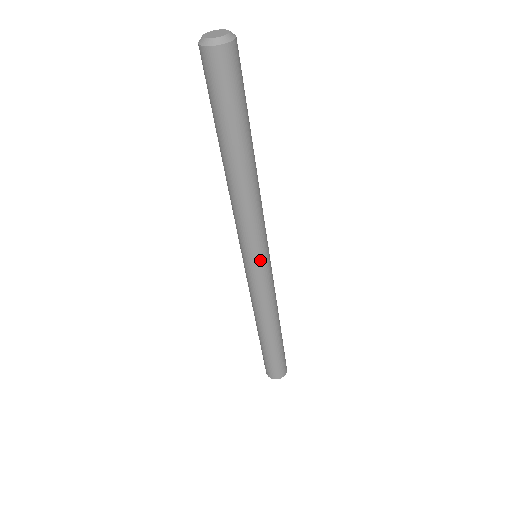
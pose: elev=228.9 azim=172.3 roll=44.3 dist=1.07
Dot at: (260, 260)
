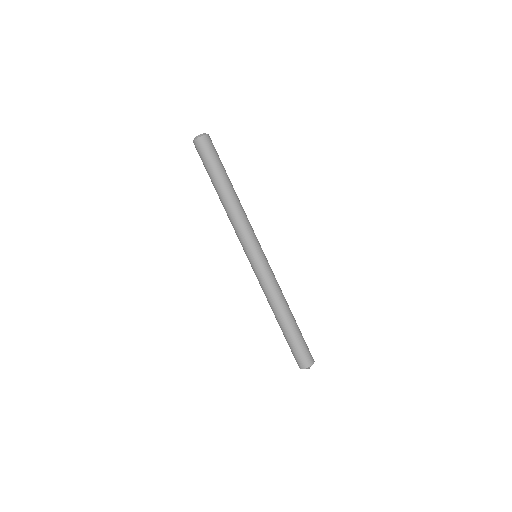
Dot at: (256, 253)
